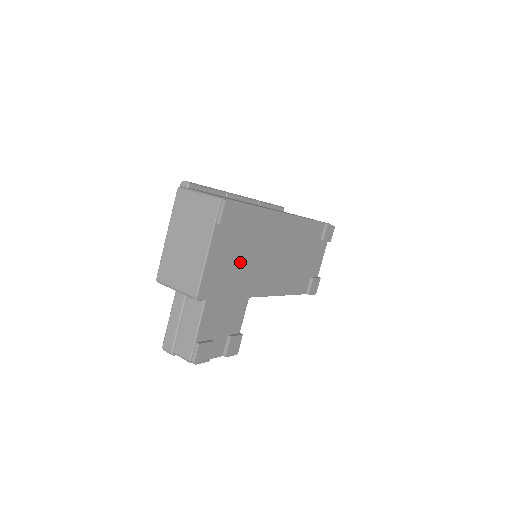
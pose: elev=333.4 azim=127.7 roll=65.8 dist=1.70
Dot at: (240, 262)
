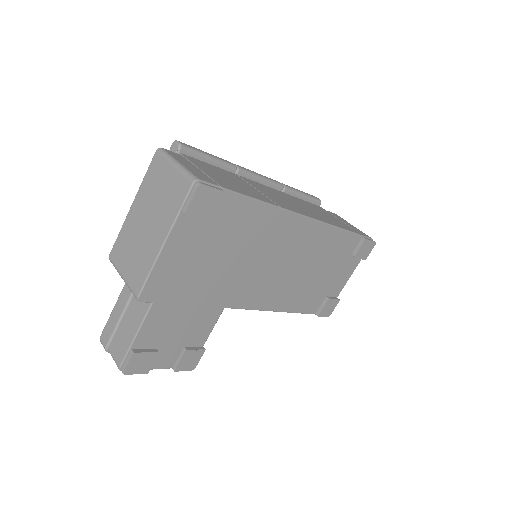
Dot at: (216, 265)
